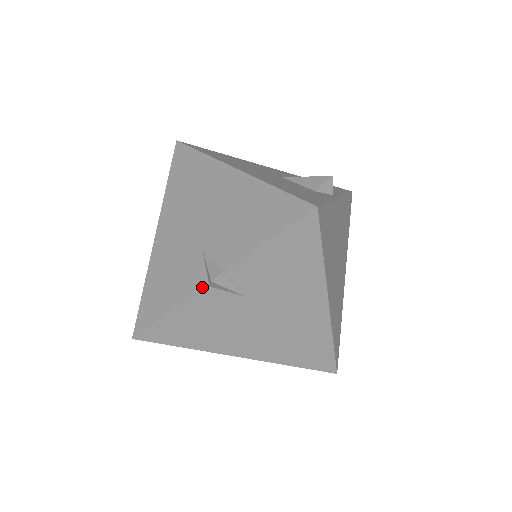
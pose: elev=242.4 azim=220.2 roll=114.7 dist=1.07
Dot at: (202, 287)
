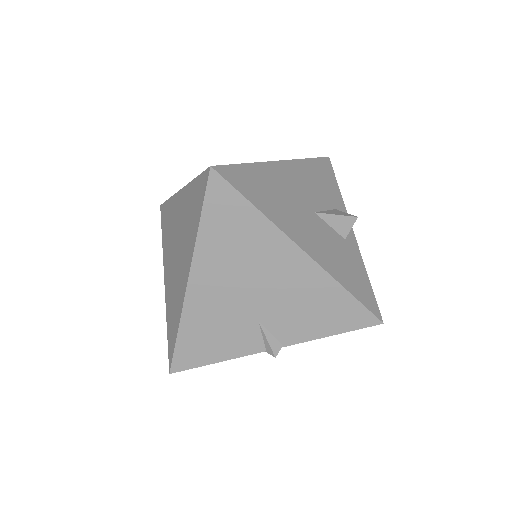
Dot at: (258, 352)
